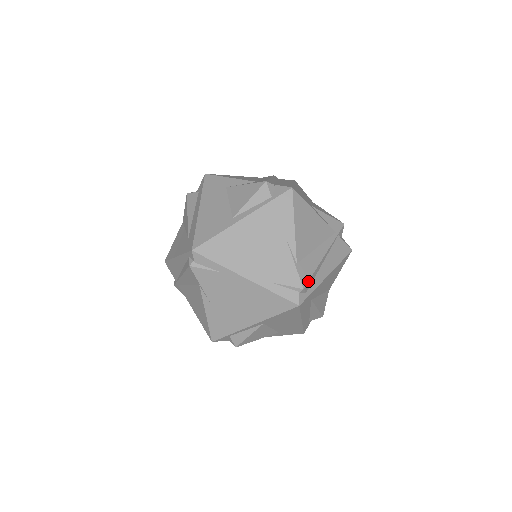
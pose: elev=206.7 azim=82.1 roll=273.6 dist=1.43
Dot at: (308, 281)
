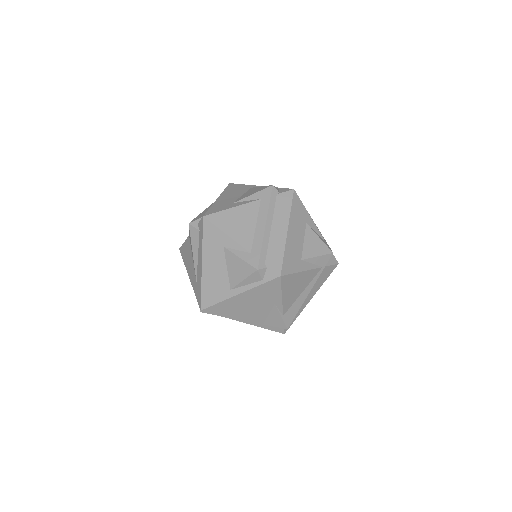
Dot at: occluded
